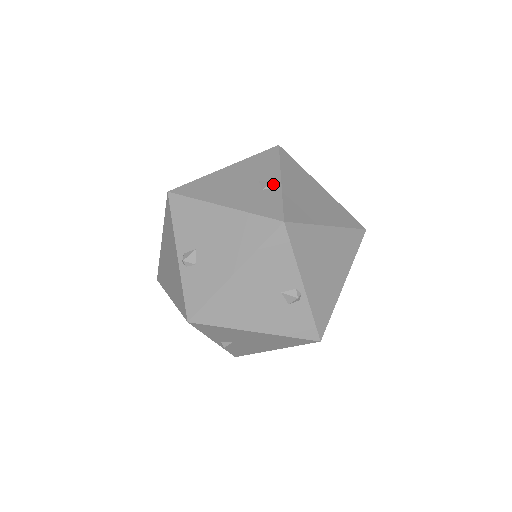
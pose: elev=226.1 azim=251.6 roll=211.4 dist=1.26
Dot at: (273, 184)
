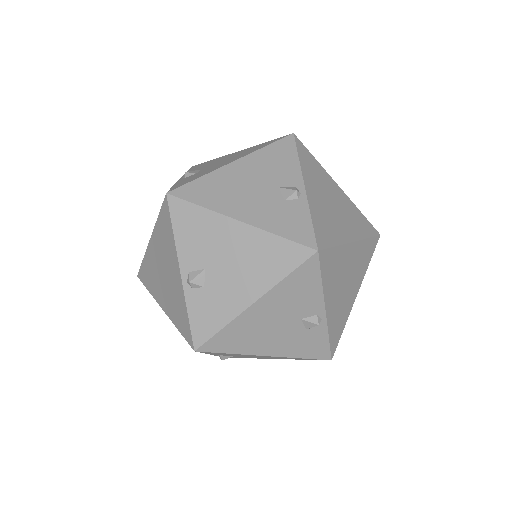
Dot at: (297, 194)
